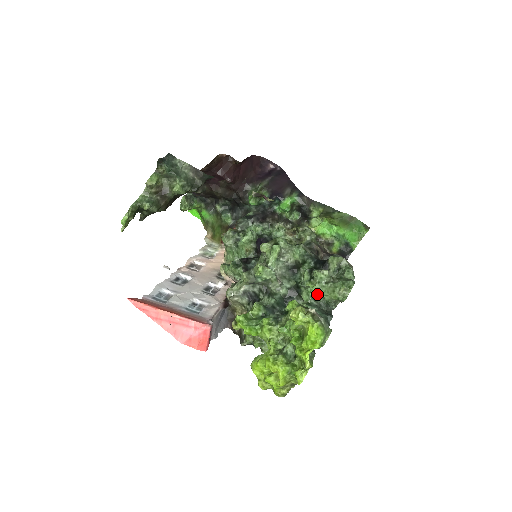
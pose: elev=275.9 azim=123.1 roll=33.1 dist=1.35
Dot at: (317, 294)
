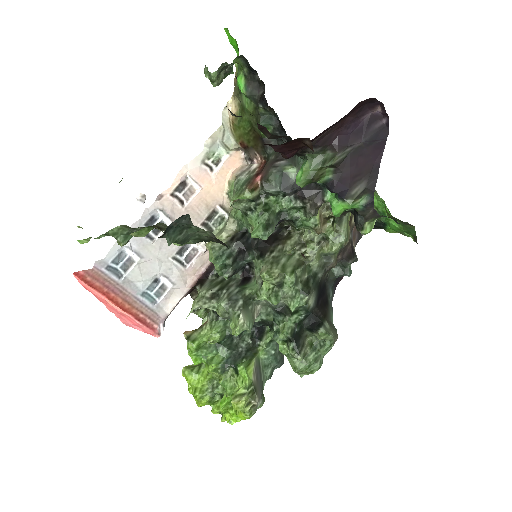
Dot at: occluded
